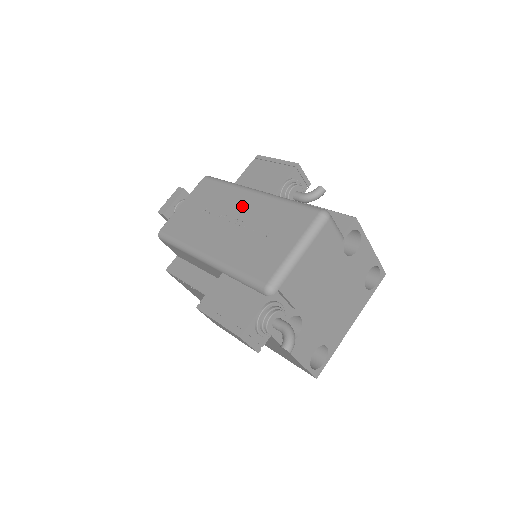
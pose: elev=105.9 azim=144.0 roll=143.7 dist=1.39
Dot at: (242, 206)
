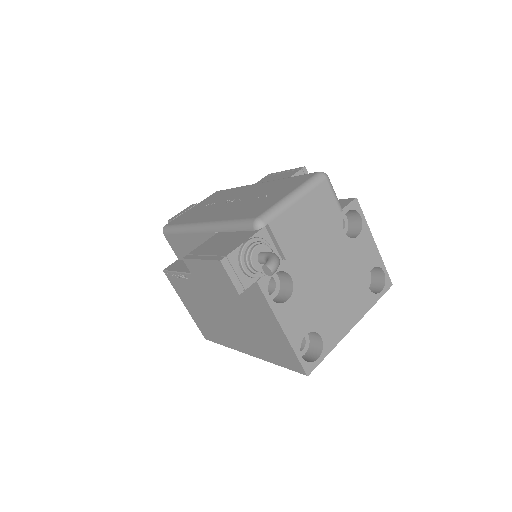
Dot at: (246, 191)
